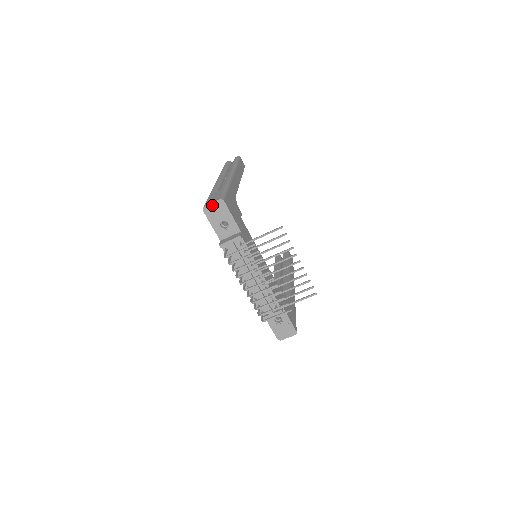
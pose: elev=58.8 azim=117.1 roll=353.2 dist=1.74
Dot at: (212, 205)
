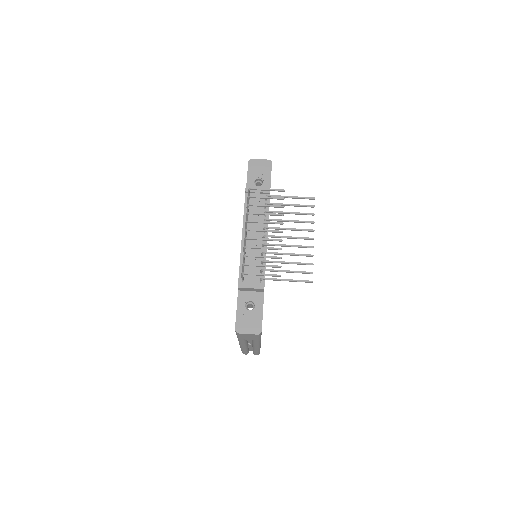
Dot at: (259, 161)
